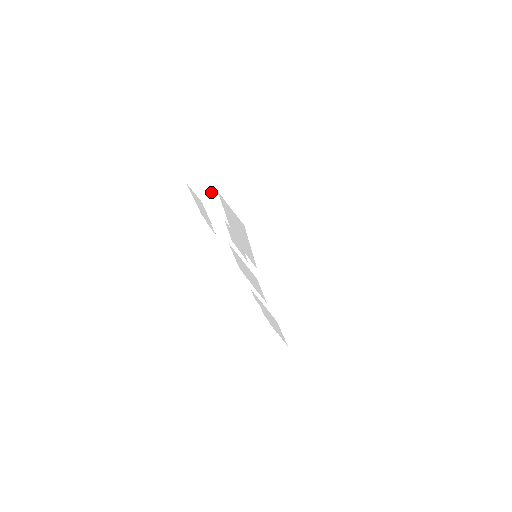
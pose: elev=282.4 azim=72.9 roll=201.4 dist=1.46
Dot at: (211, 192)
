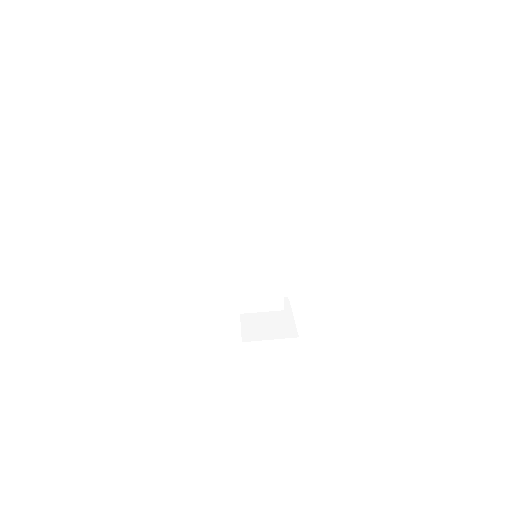
Dot at: occluded
